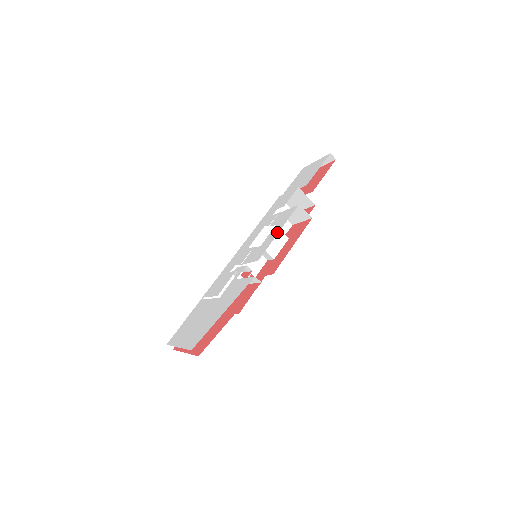
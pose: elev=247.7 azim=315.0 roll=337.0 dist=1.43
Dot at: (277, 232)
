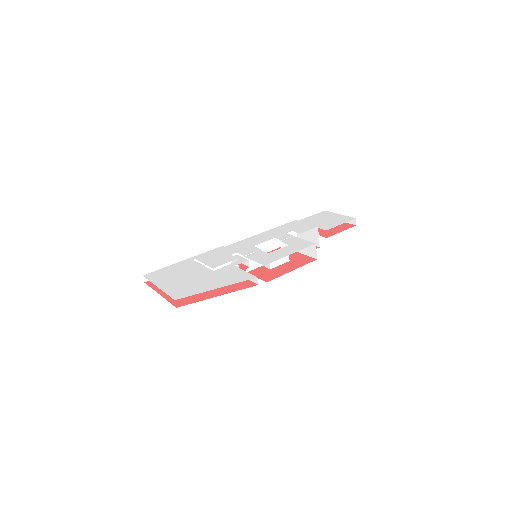
Dot at: (289, 253)
